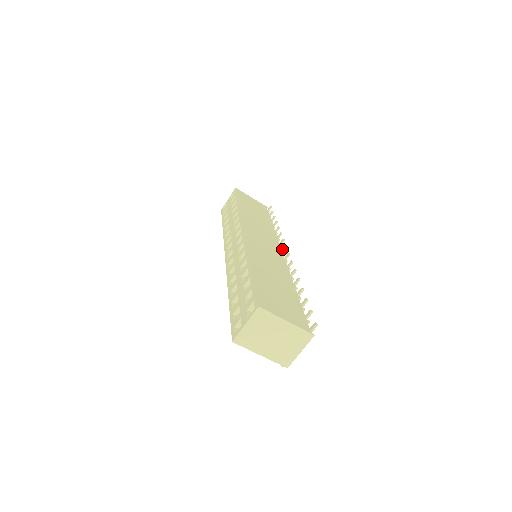
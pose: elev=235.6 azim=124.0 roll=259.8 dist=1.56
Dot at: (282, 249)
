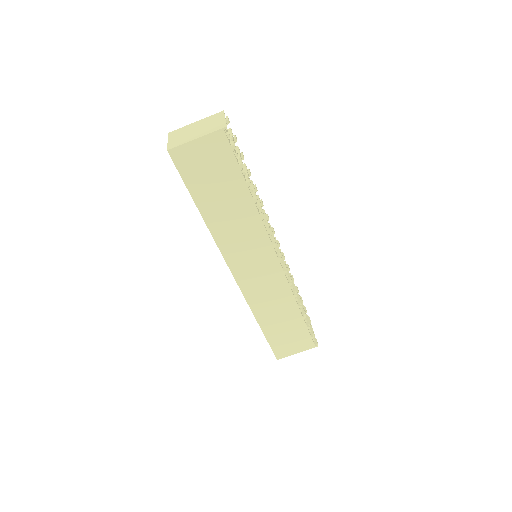
Dot at: (278, 246)
